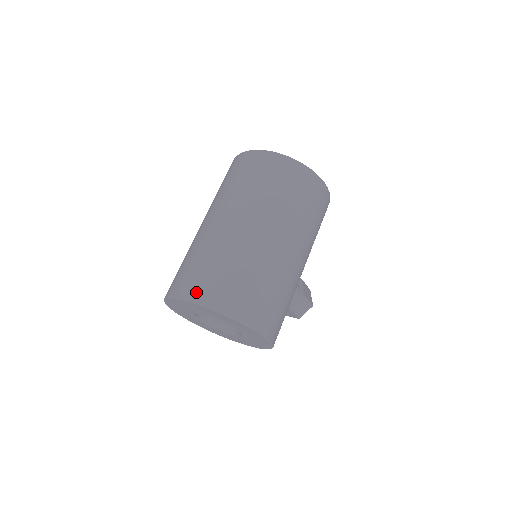
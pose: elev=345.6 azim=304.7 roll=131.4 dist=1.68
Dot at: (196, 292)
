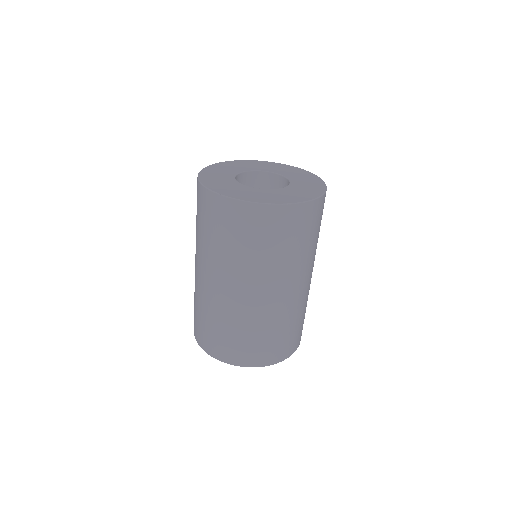
Dot at: (247, 360)
